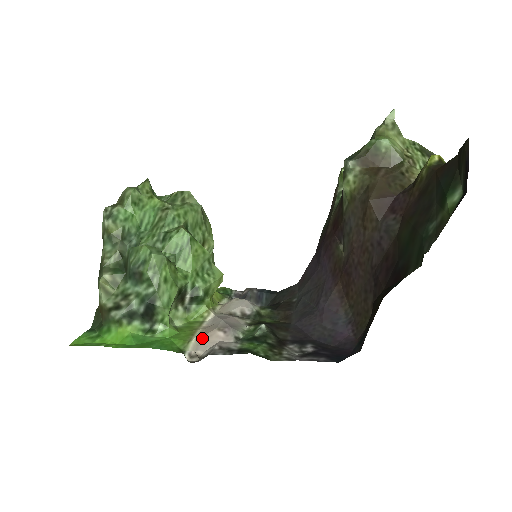
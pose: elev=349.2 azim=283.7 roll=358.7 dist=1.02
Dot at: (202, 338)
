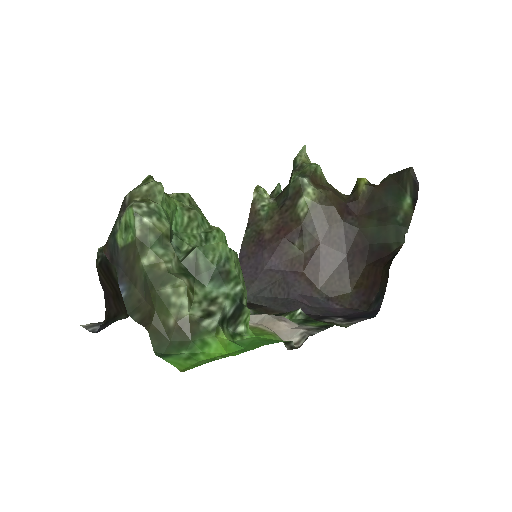
Dot at: (275, 330)
